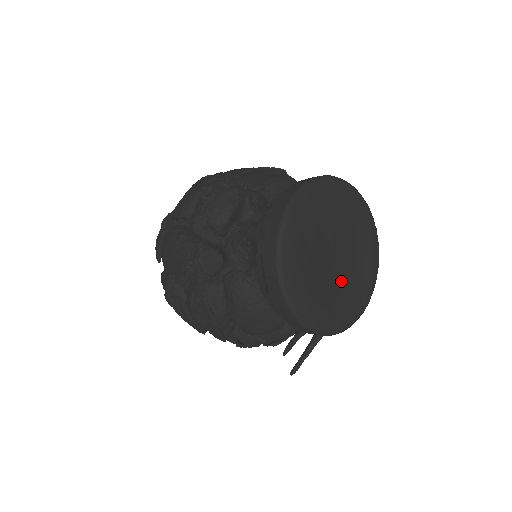
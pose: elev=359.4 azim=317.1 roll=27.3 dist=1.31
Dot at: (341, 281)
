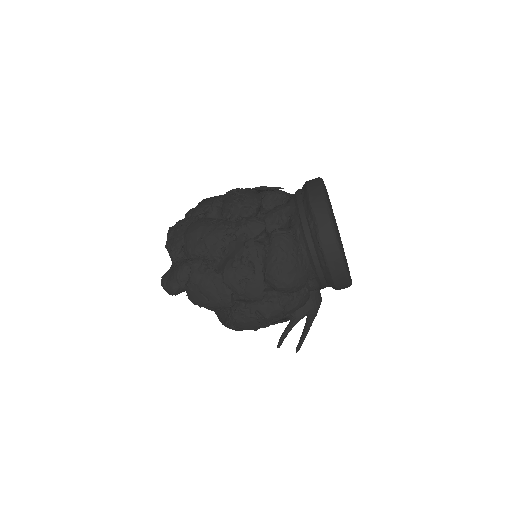
Dot at: occluded
